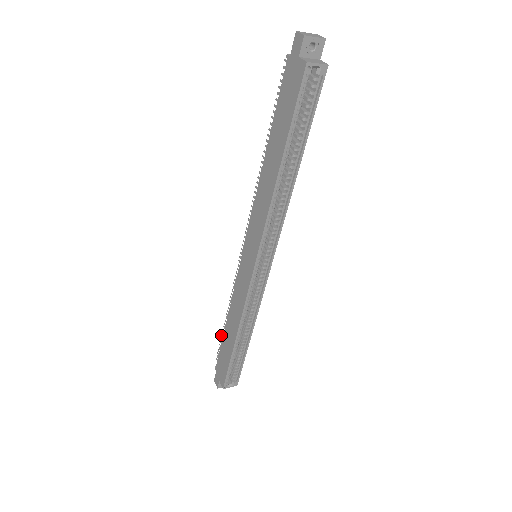
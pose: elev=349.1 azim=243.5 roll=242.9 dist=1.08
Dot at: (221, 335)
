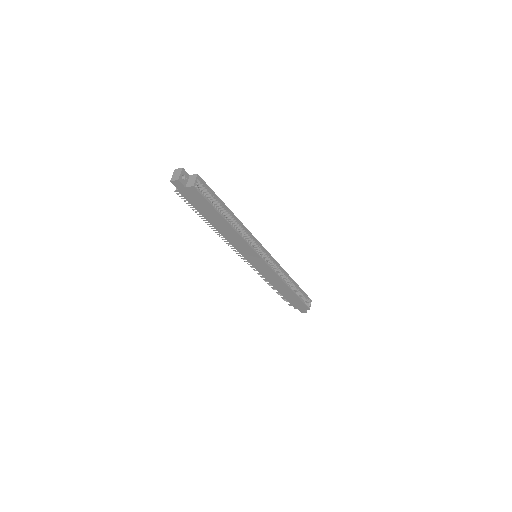
Dot at: occluded
